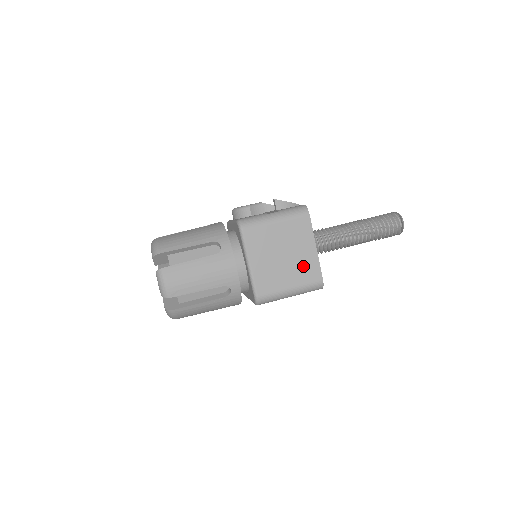
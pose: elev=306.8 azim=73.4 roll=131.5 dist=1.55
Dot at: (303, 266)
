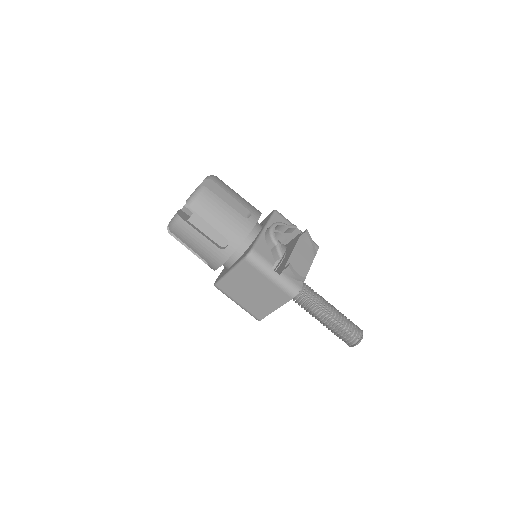
Dot at: (258, 306)
